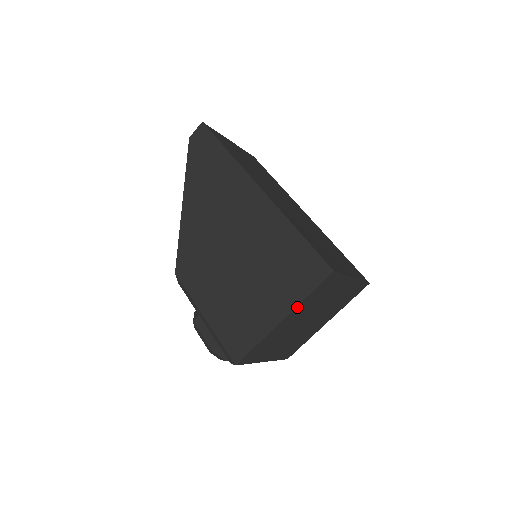
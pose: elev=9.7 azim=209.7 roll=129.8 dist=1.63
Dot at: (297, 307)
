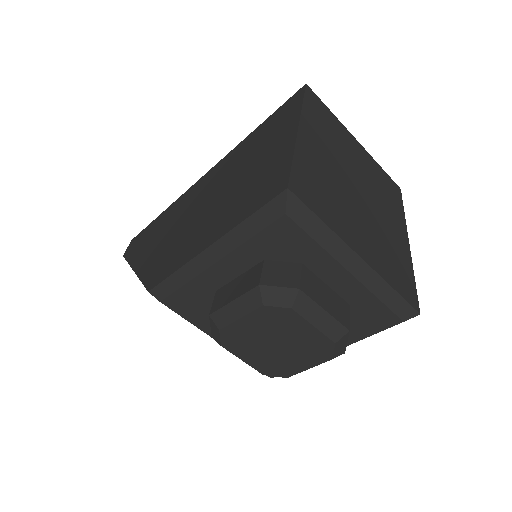
Dot at: (303, 117)
